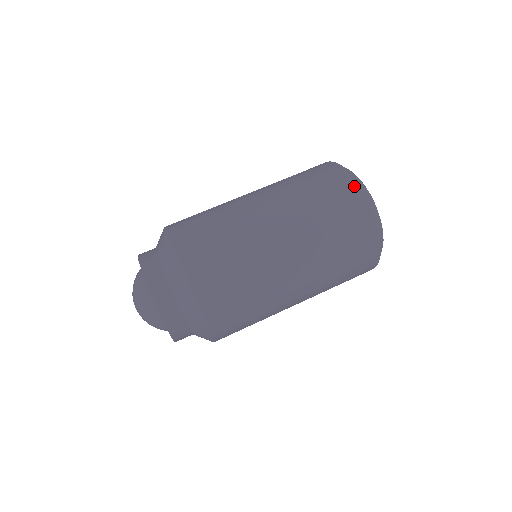
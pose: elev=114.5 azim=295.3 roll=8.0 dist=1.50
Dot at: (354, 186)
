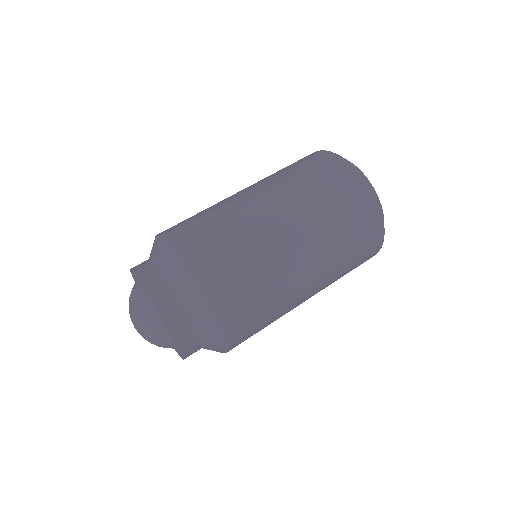
Dot at: (335, 157)
